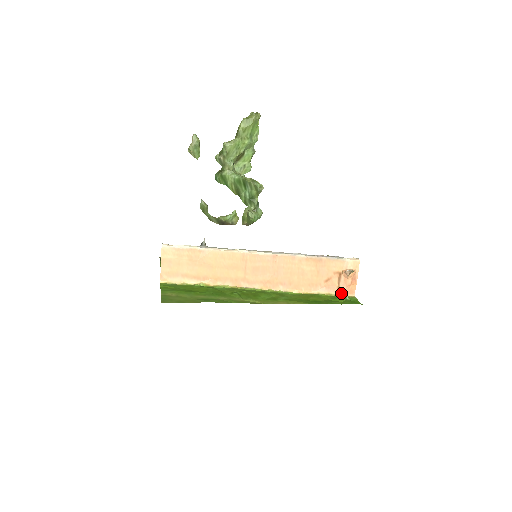
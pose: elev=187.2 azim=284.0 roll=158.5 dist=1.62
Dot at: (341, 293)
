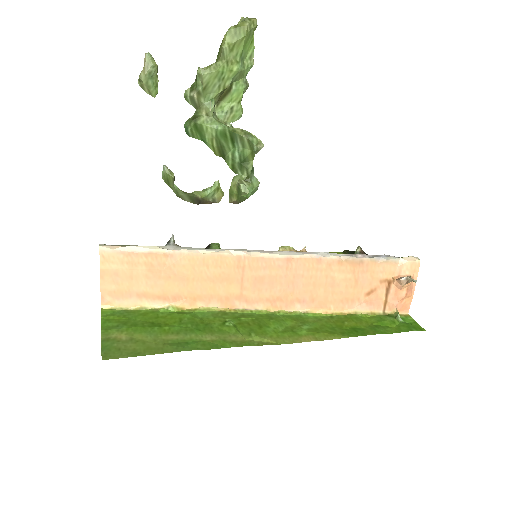
Dot at: (389, 310)
